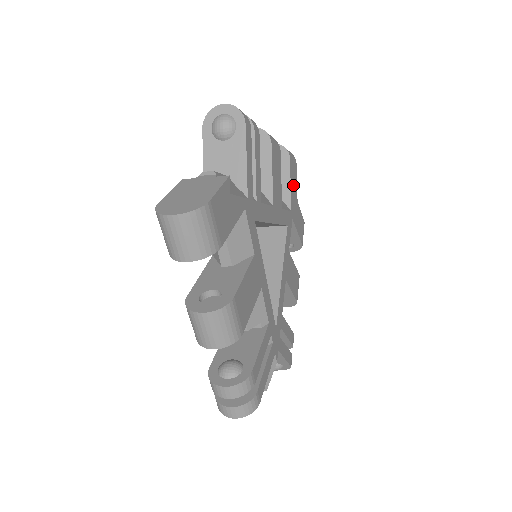
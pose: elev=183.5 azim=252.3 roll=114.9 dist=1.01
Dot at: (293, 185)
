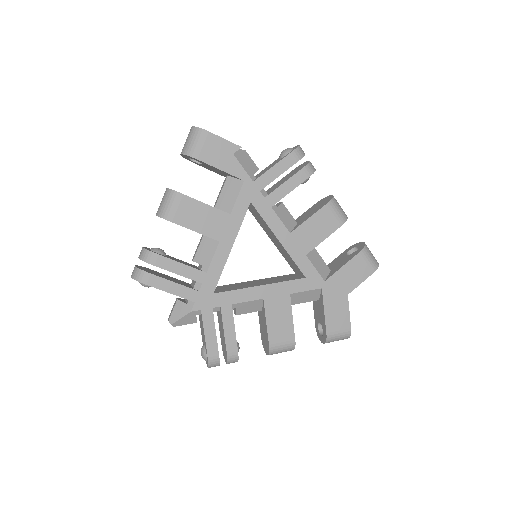
Dot at: (349, 274)
